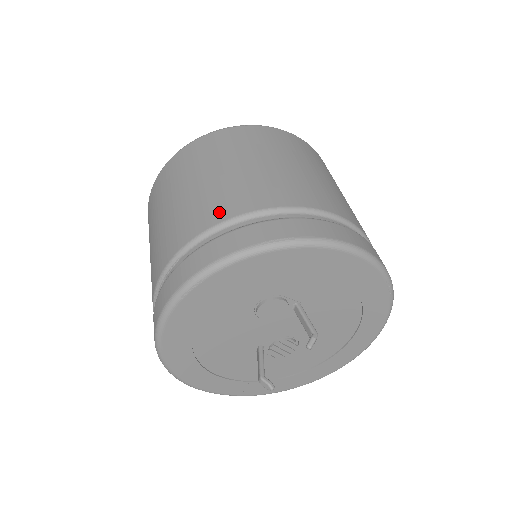
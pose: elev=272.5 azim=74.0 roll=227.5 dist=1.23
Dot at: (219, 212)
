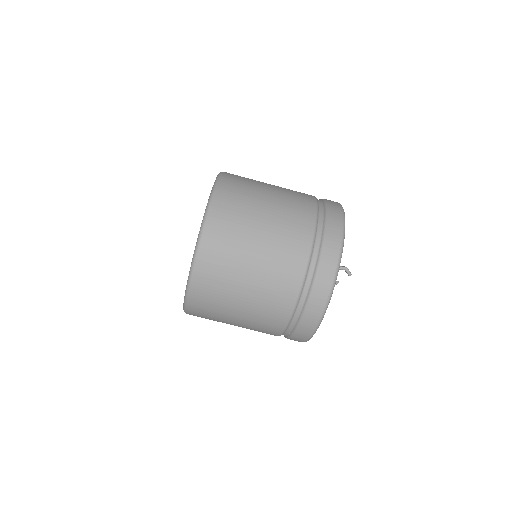
Dot at: (282, 312)
